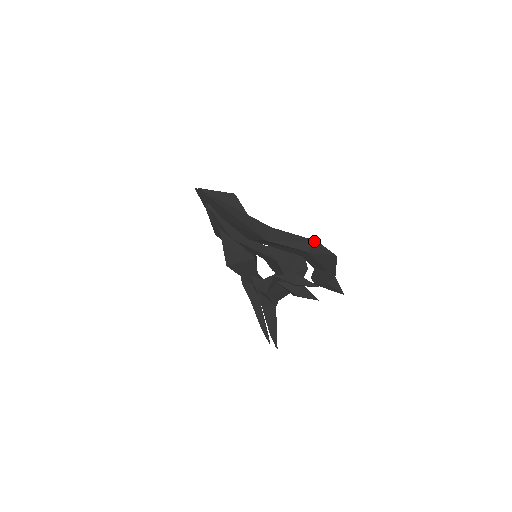
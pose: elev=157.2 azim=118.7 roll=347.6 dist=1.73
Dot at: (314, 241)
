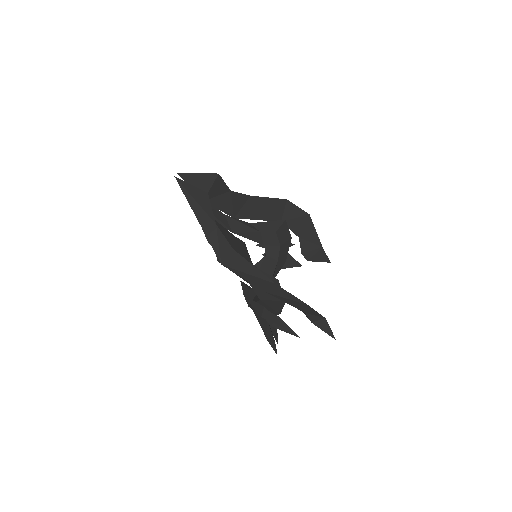
Dot at: (273, 283)
